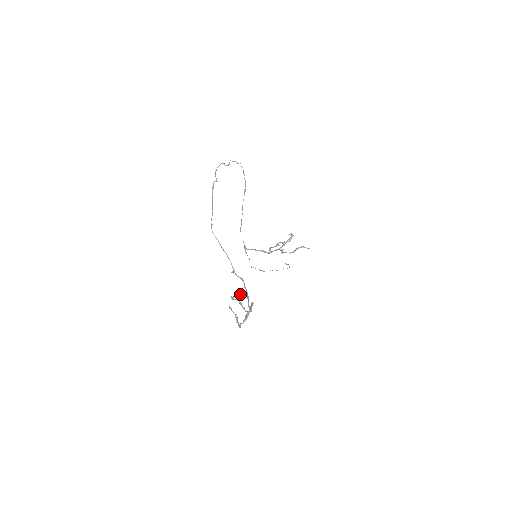
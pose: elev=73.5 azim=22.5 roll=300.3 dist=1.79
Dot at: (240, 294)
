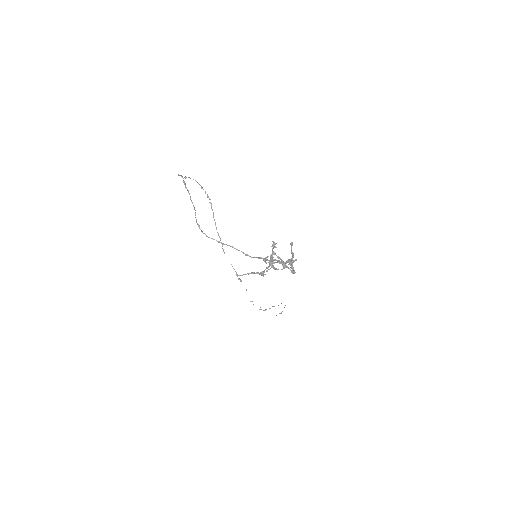
Dot at: (272, 245)
